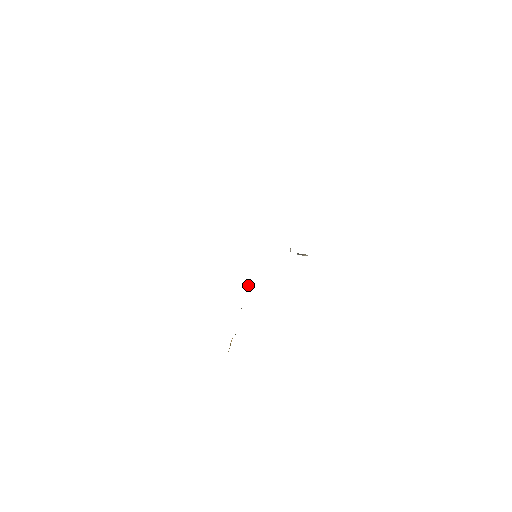
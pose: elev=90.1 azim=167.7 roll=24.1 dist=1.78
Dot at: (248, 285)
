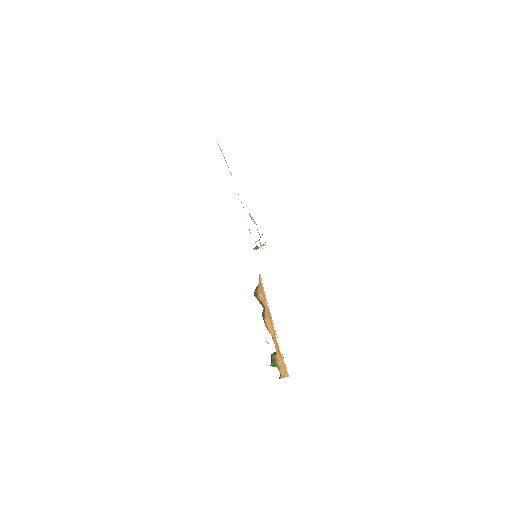
Dot at: (262, 292)
